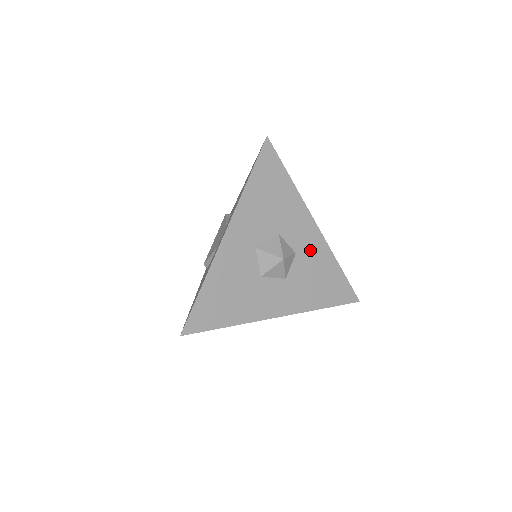
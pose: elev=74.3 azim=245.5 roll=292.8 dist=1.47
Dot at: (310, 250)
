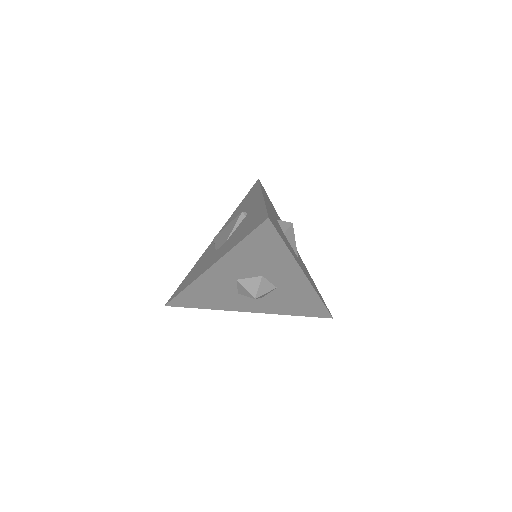
Dot at: (293, 288)
